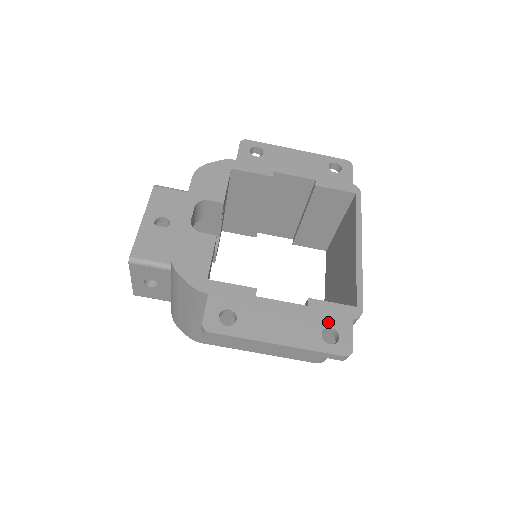
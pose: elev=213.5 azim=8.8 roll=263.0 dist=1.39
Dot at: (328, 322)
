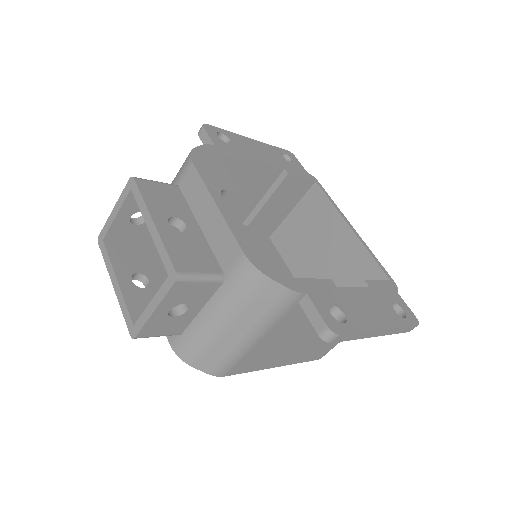
Dot at: (389, 298)
